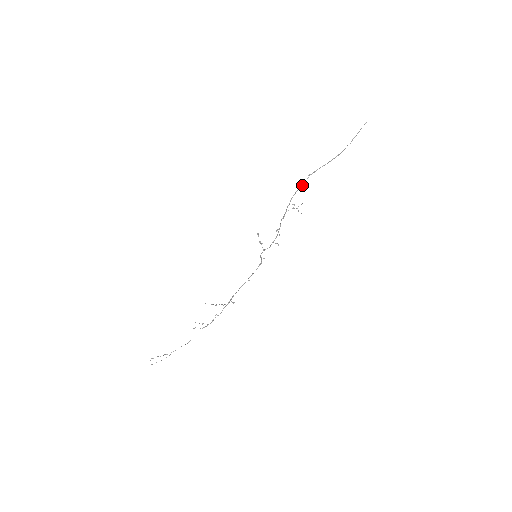
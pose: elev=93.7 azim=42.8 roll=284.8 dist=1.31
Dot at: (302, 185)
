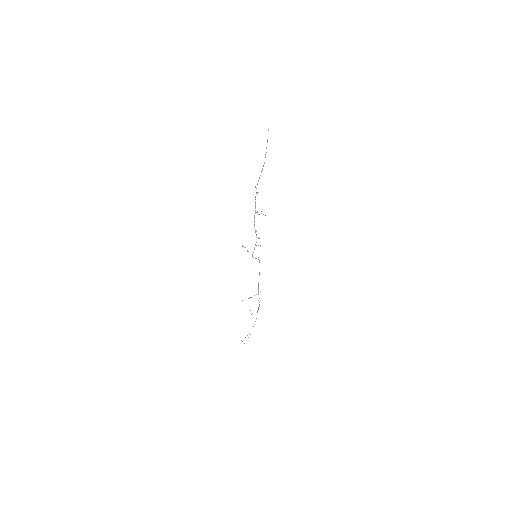
Dot at: (257, 194)
